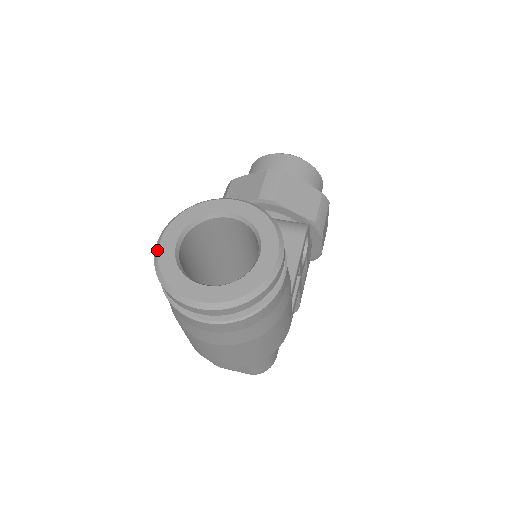
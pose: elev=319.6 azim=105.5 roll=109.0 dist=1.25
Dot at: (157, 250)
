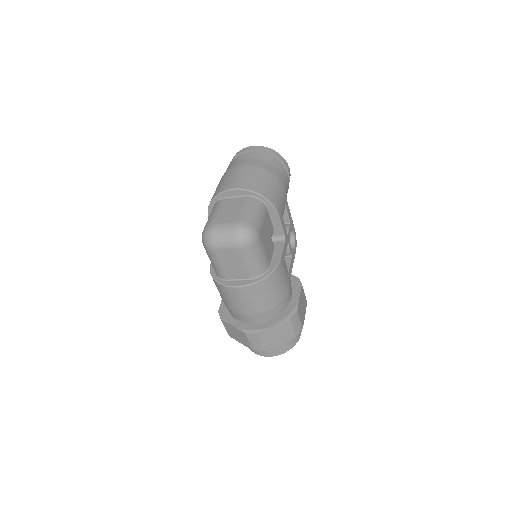
Dot at: occluded
